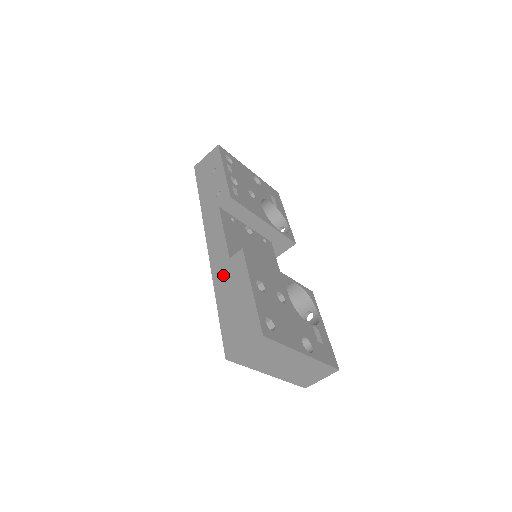
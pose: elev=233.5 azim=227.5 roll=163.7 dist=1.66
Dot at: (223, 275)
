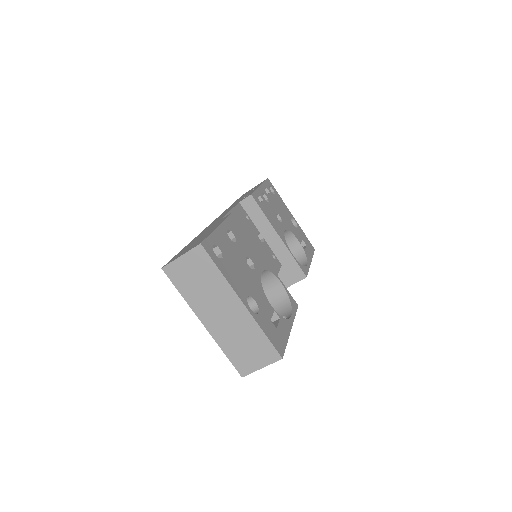
Dot at: (207, 229)
